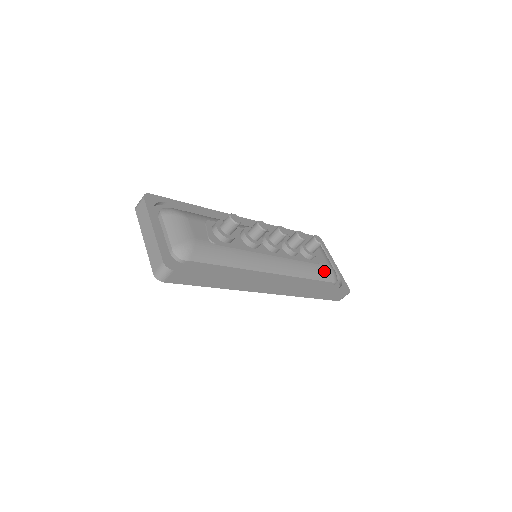
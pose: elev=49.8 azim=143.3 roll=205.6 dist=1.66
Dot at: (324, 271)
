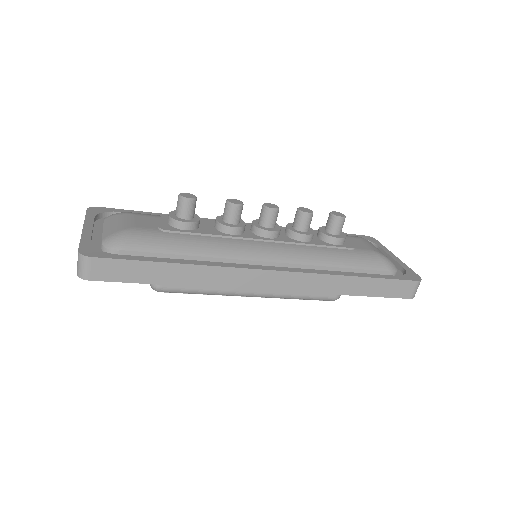
Dot at: (365, 257)
